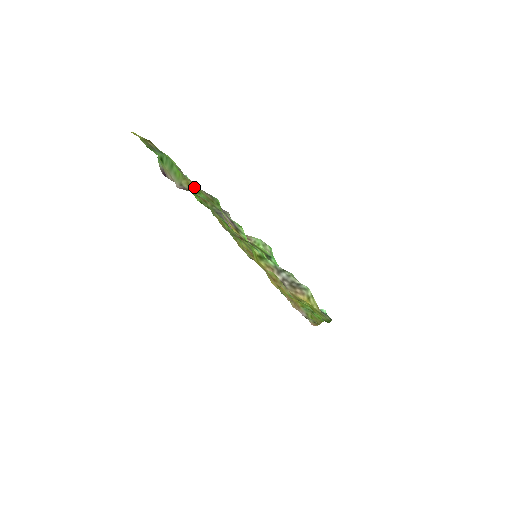
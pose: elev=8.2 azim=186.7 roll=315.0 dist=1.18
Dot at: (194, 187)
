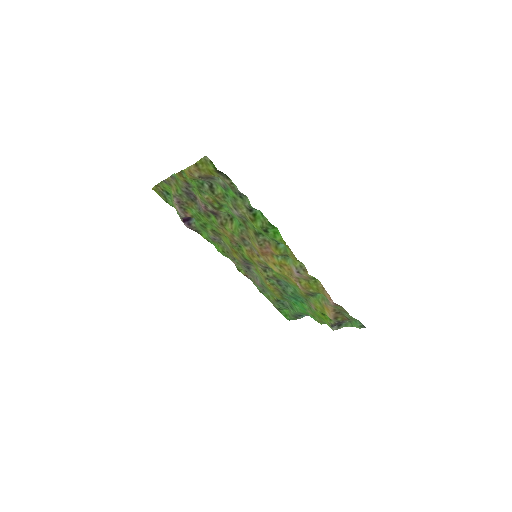
Dot at: (175, 189)
